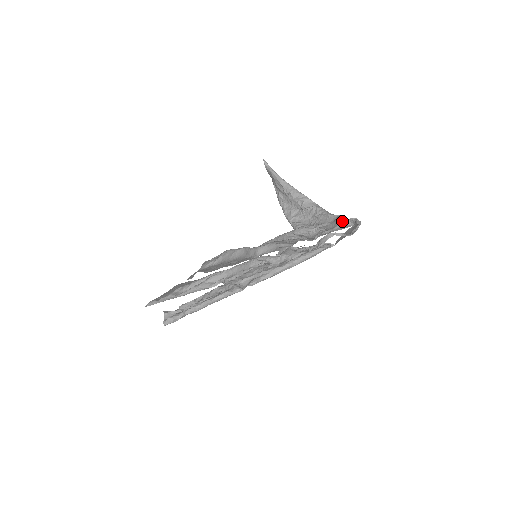
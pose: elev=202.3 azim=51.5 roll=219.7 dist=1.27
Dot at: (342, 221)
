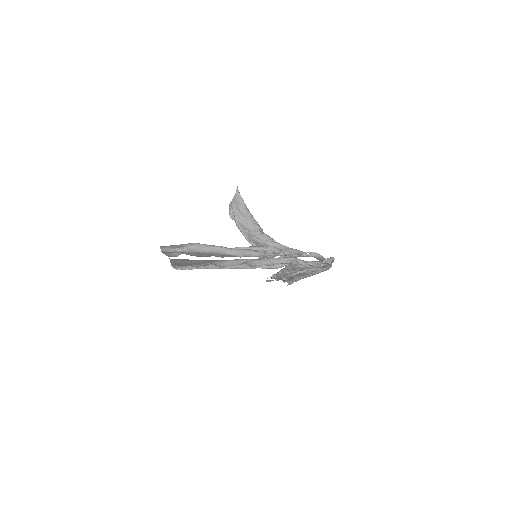
Dot at: (299, 251)
